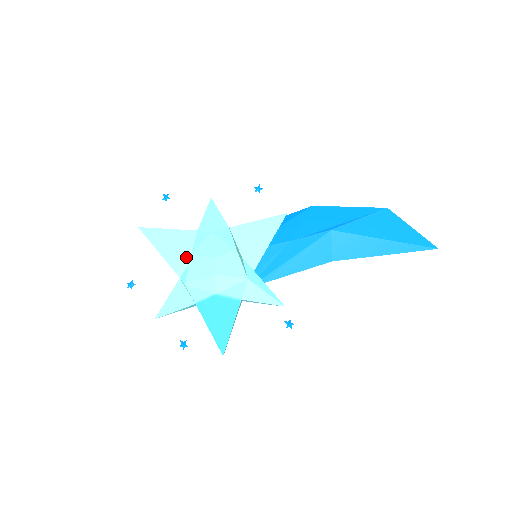
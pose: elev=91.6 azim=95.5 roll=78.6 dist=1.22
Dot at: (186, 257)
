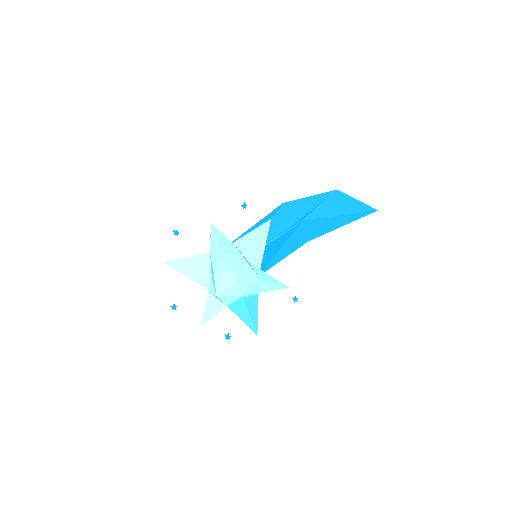
Dot at: (208, 274)
